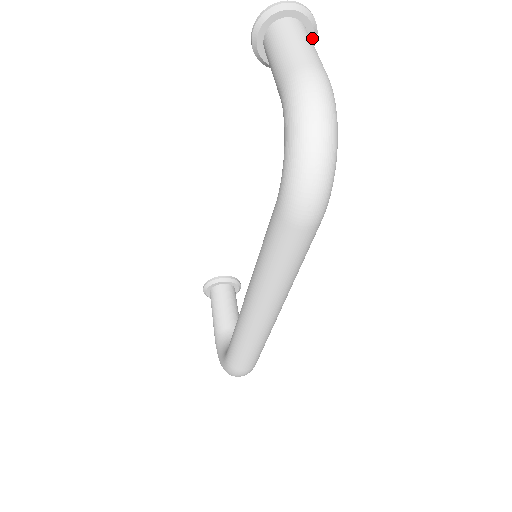
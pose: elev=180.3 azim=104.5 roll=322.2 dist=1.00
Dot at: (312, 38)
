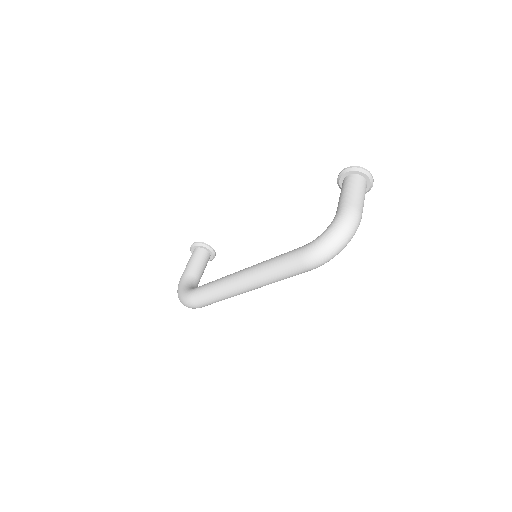
Dot at: occluded
